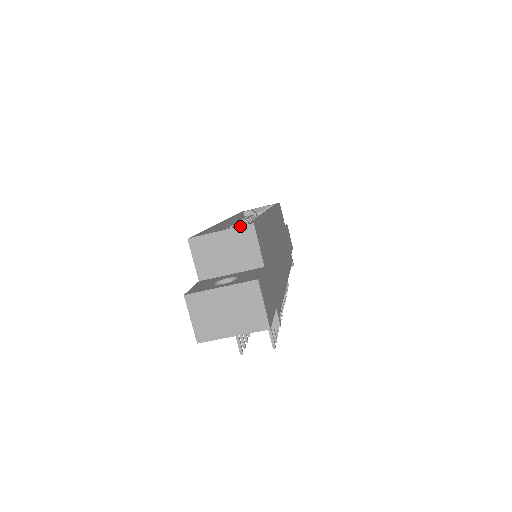
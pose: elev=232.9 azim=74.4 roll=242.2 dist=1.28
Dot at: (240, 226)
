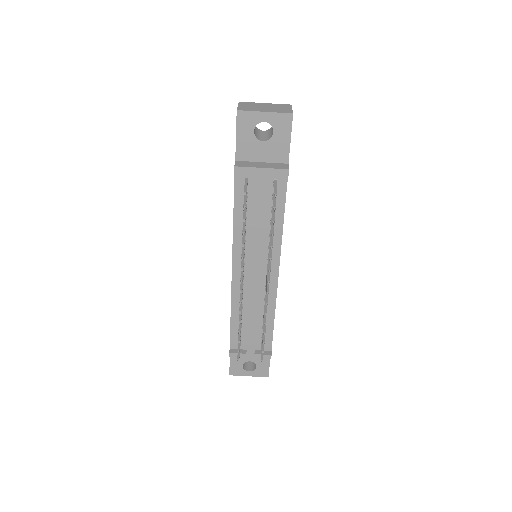
Dot at: occluded
